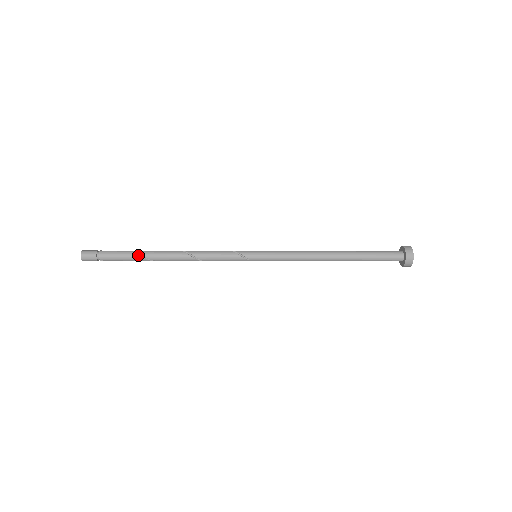
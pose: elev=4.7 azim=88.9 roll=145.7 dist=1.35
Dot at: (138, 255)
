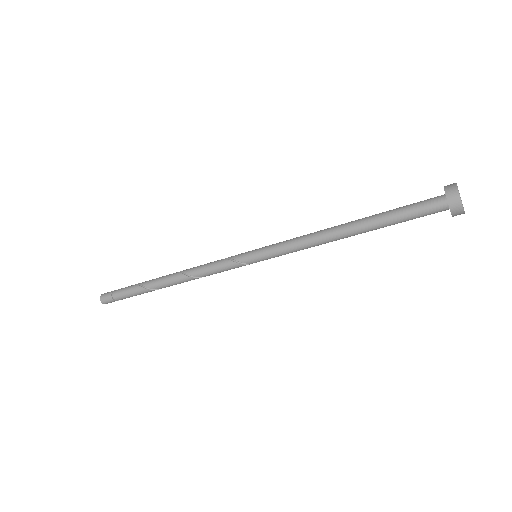
Dot at: (144, 289)
